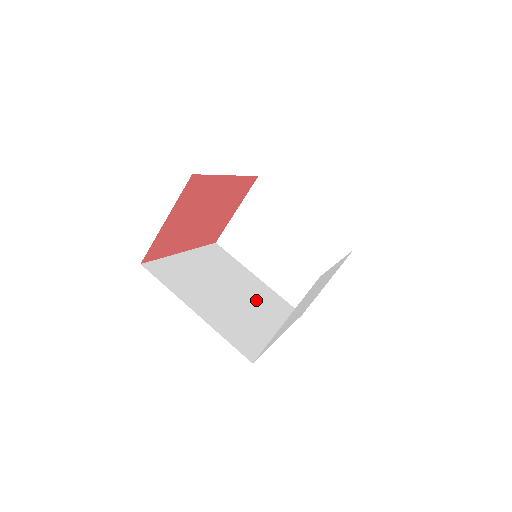
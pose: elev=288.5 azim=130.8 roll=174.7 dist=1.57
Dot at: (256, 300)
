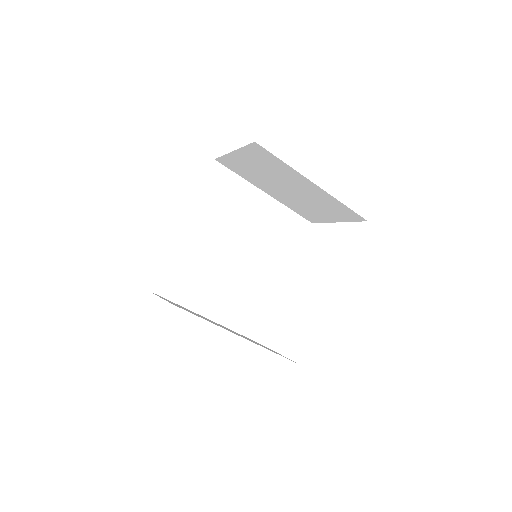
Dot at: (262, 243)
